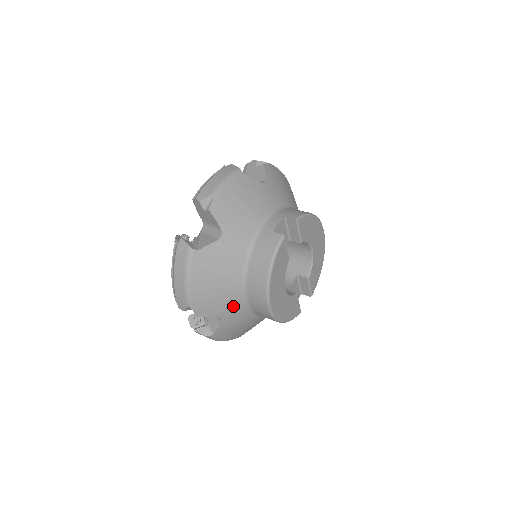
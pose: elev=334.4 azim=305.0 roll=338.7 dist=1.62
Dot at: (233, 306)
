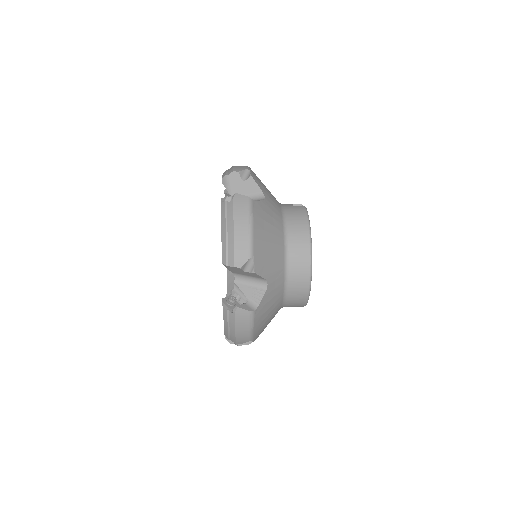
Dot at: (277, 270)
